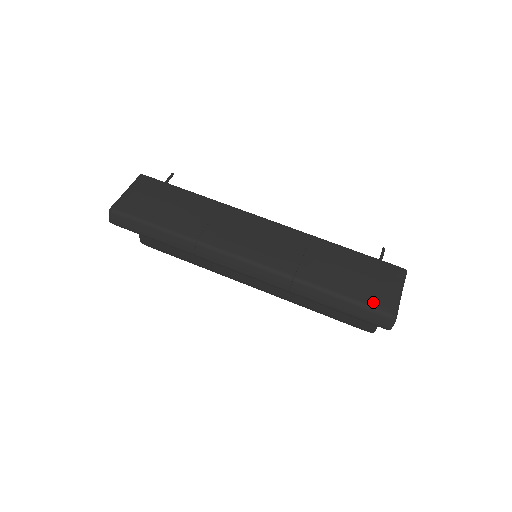
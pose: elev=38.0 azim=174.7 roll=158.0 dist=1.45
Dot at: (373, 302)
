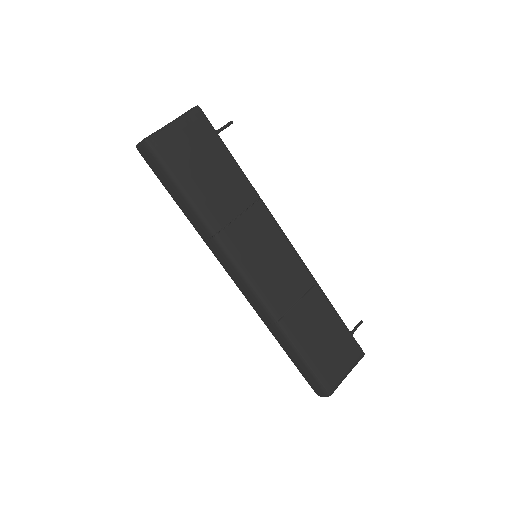
Dot at: (323, 375)
